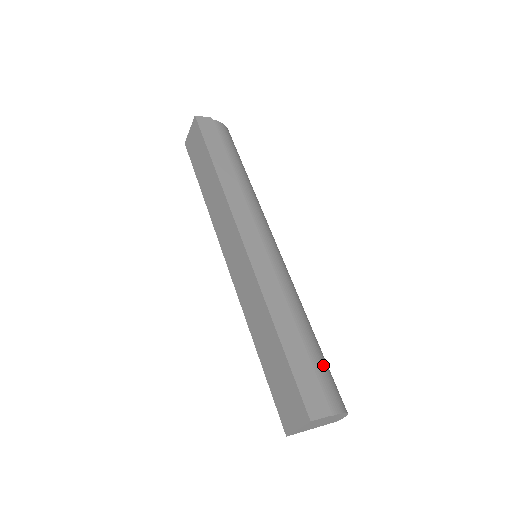
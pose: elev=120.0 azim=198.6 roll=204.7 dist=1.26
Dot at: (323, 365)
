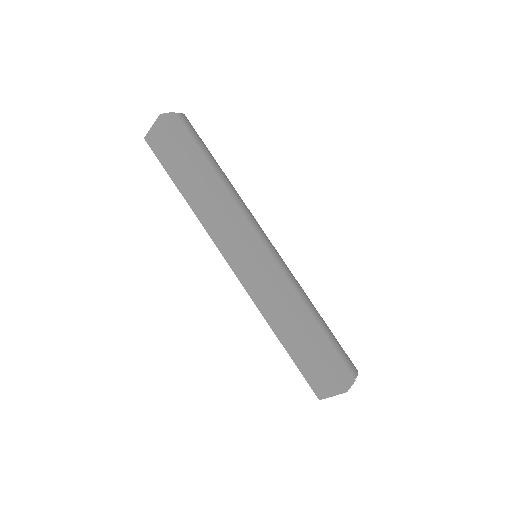
Dot at: (336, 341)
